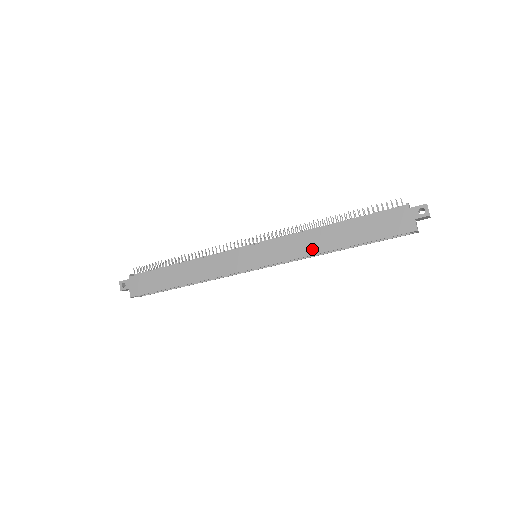
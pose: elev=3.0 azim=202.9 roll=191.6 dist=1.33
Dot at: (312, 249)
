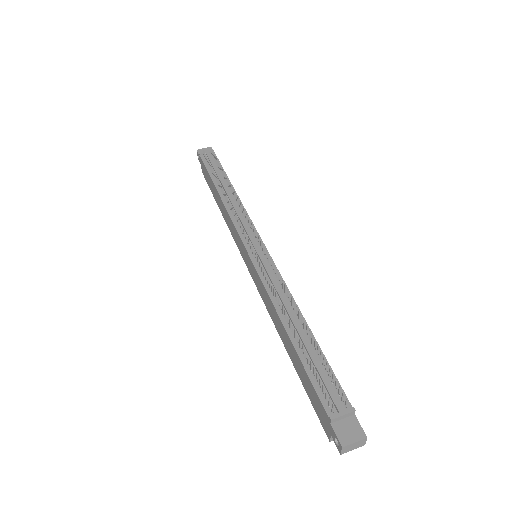
Dot at: (273, 319)
